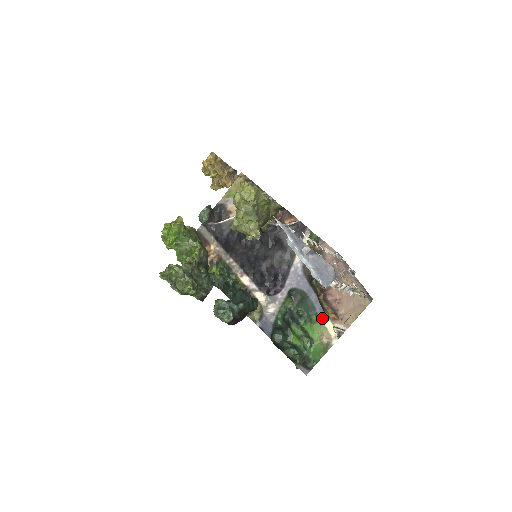
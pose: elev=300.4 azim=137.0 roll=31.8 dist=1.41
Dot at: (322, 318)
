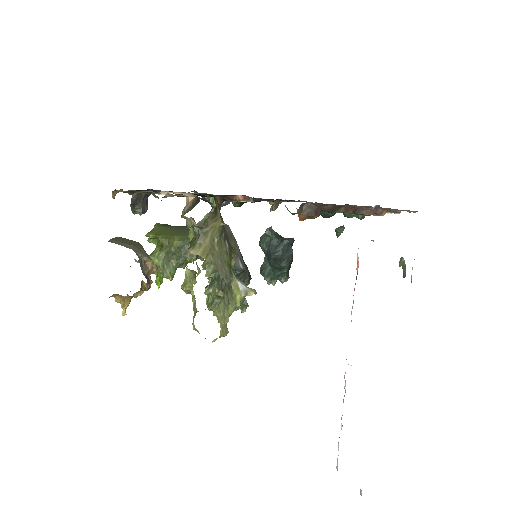
Dot at: occluded
